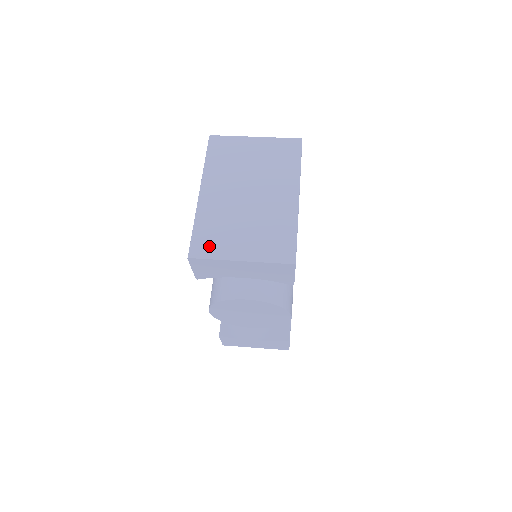
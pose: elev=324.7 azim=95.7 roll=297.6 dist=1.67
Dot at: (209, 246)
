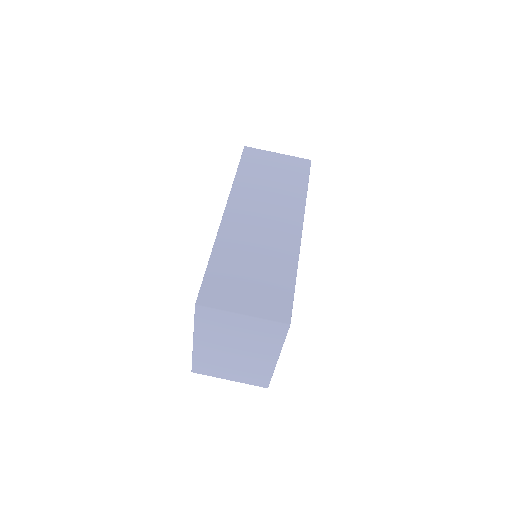
Dot at: (206, 370)
